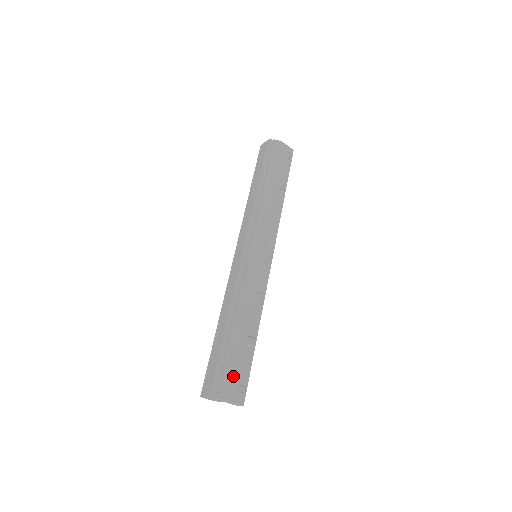
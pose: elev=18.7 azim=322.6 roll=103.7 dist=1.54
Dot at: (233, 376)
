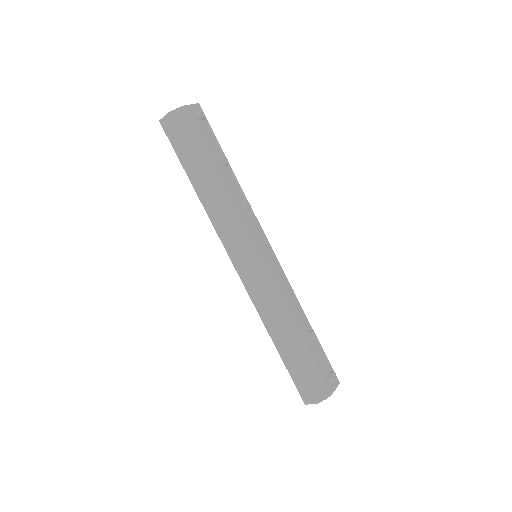
Dot at: (322, 374)
